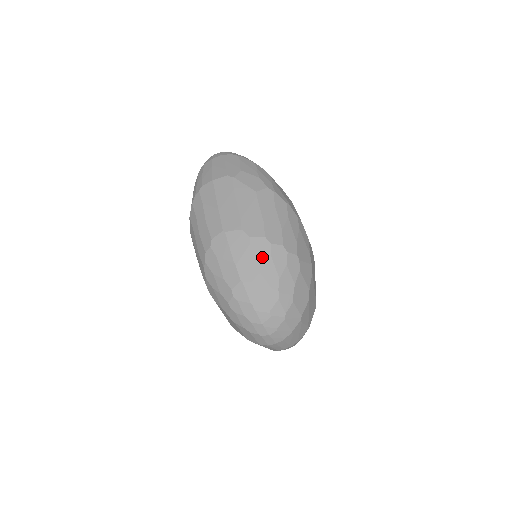
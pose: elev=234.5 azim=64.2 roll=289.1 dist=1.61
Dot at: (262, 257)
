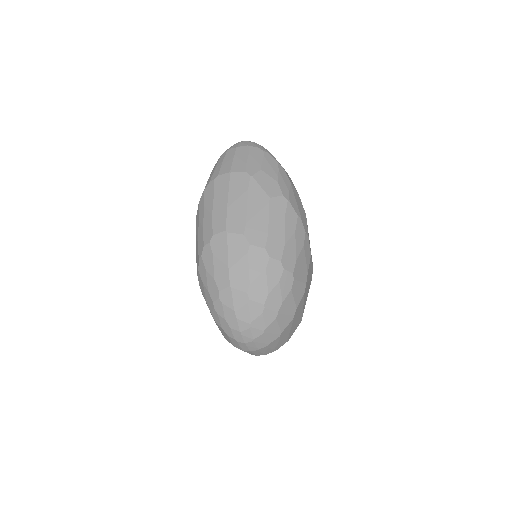
Dot at: (257, 268)
